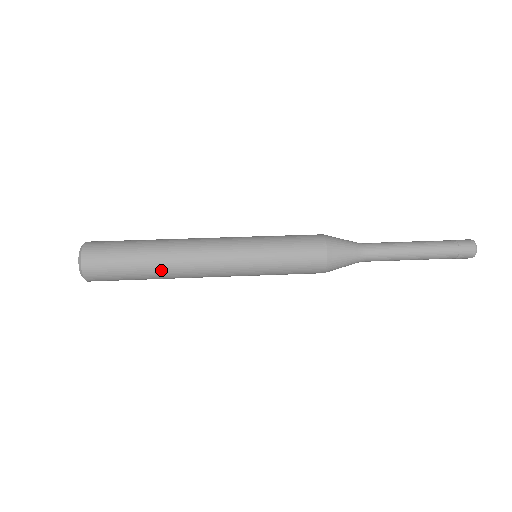
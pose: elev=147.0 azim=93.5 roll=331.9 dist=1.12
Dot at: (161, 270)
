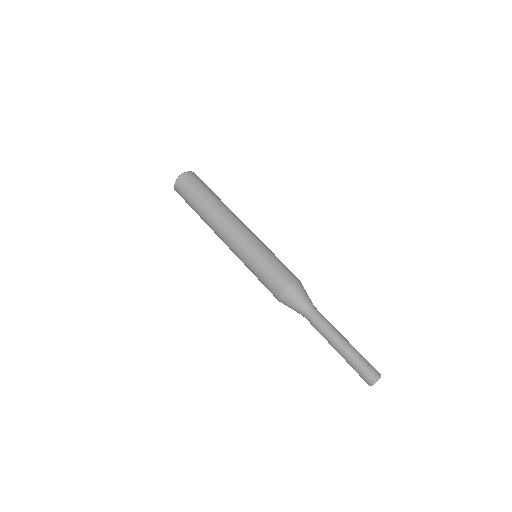
Dot at: (204, 220)
